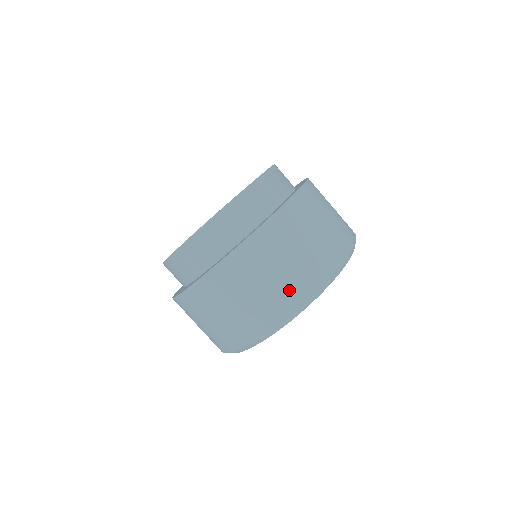
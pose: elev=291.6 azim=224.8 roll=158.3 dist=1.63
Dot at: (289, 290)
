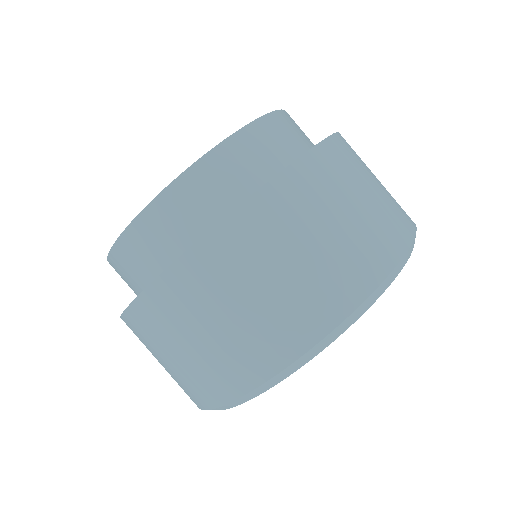
Dot at: (275, 331)
